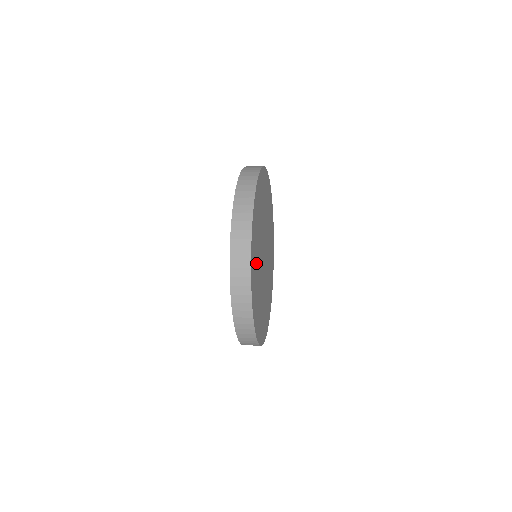
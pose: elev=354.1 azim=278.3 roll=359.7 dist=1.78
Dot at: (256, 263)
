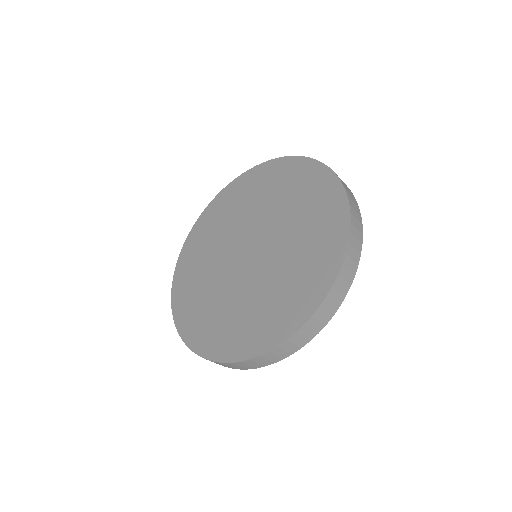
Dot at: occluded
